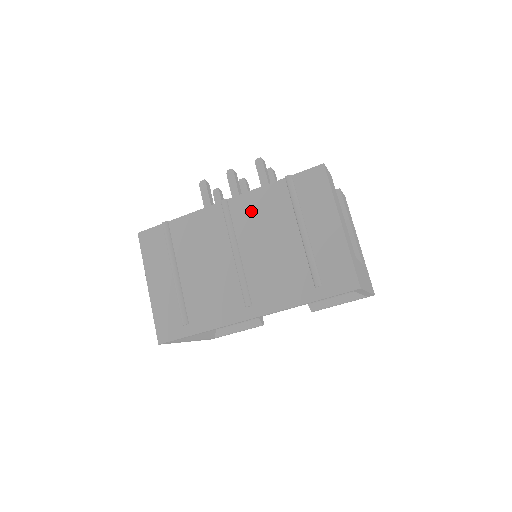
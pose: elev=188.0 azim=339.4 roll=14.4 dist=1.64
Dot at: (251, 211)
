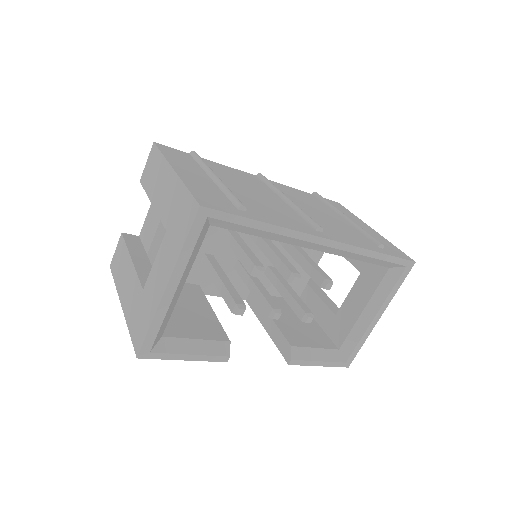
Dot at: (290, 192)
